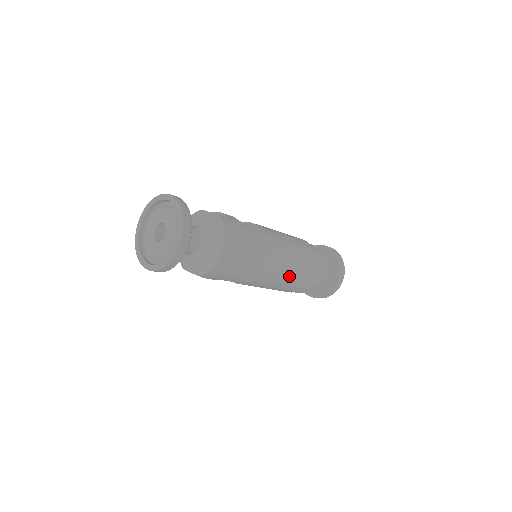
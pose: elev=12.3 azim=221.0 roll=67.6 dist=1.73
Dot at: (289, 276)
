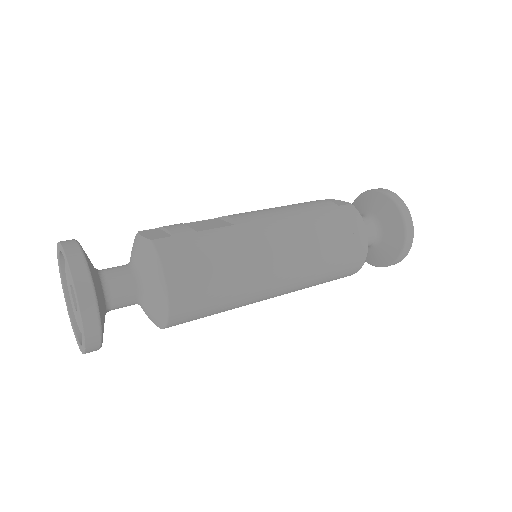
Dot at: (310, 273)
